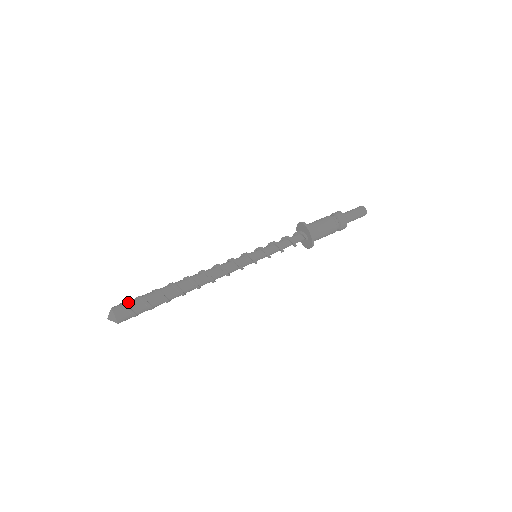
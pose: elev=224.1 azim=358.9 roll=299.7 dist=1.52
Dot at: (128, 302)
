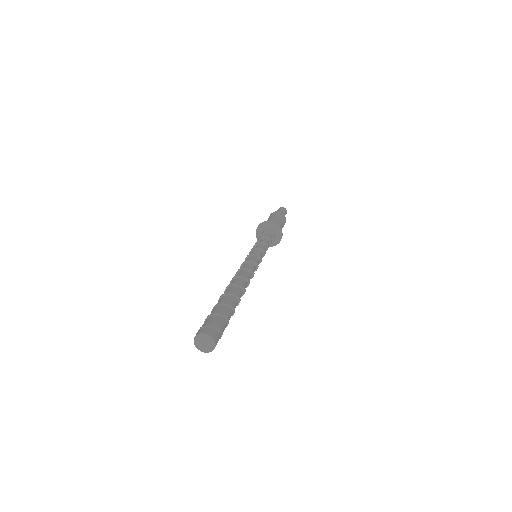
Dot at: (215, 322)
